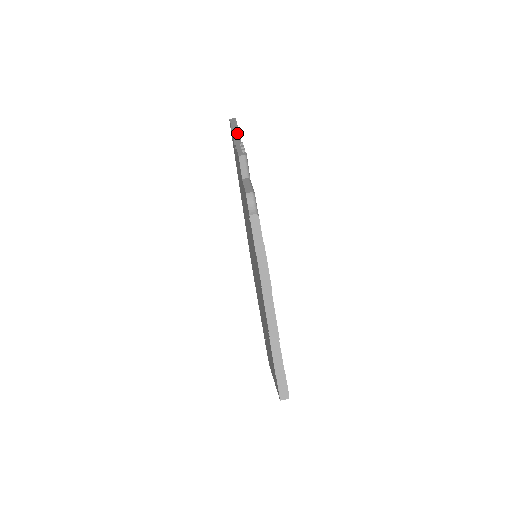
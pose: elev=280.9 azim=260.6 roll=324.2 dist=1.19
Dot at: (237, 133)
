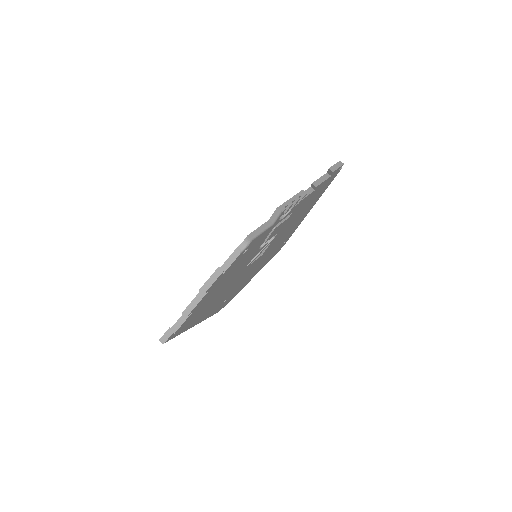
Dot at: (325, 179)
